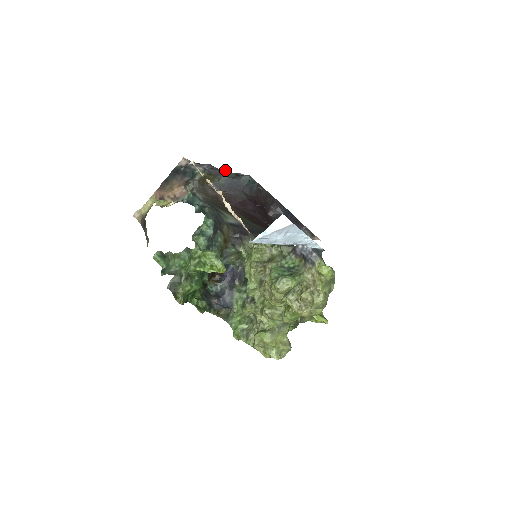
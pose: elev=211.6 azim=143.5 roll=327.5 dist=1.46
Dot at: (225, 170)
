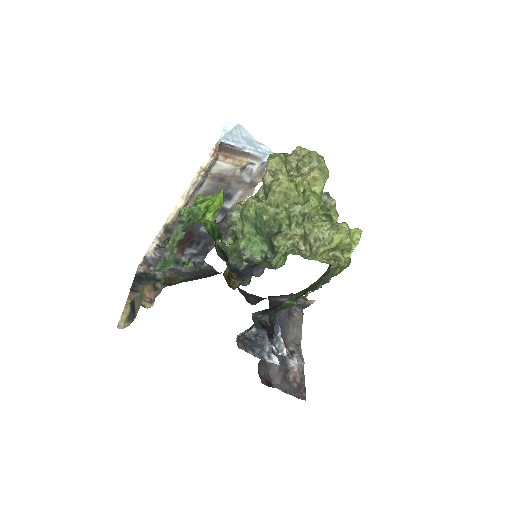
Dot at: (181, 258)
